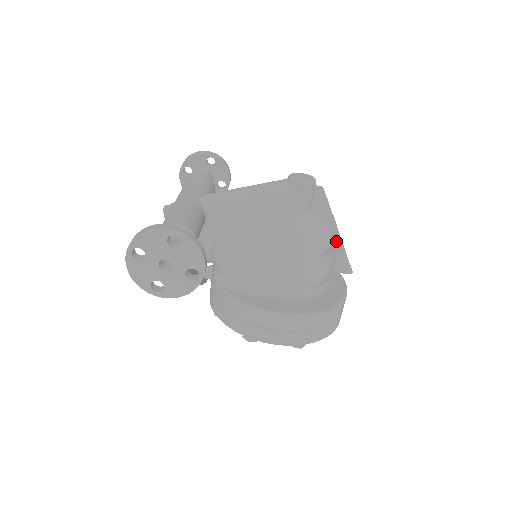
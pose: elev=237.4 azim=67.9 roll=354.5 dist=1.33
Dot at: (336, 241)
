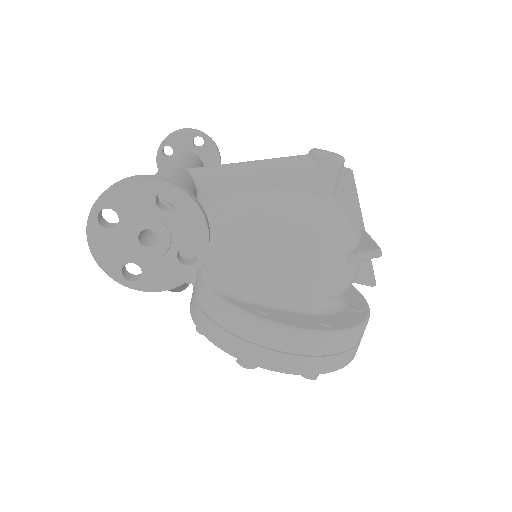
Dot at: (365, 239)
